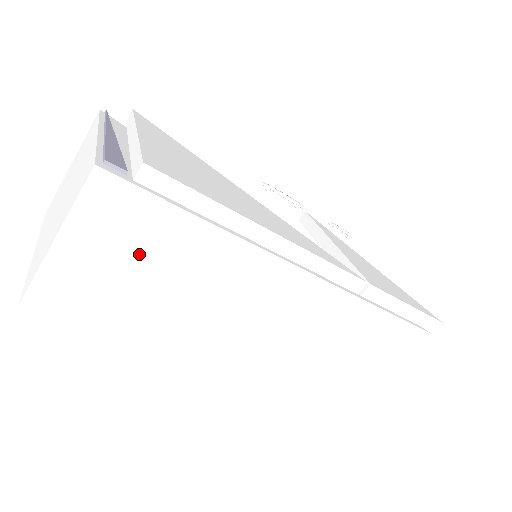
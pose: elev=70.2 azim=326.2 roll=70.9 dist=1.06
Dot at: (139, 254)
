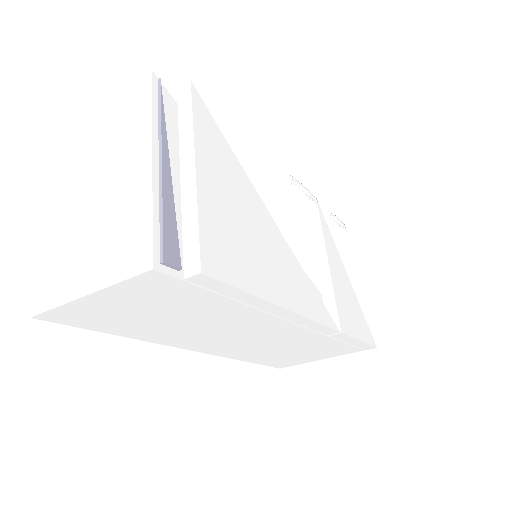
Dot at: (161, 308)
